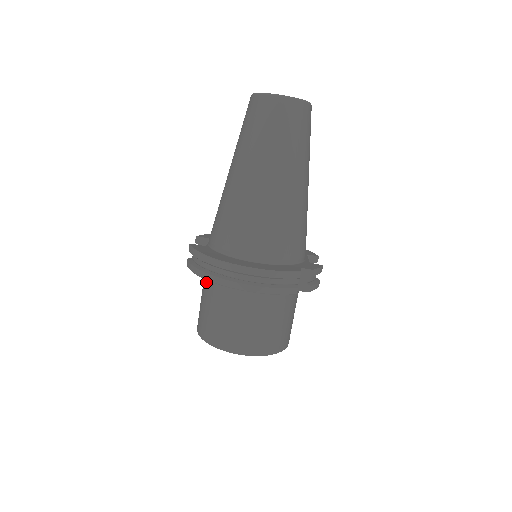
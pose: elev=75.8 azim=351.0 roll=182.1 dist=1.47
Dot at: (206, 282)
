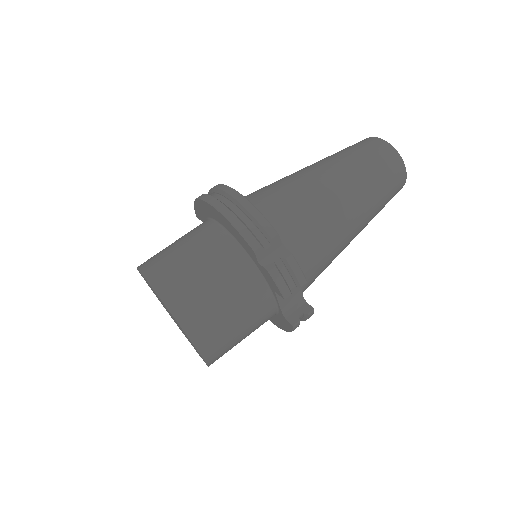
Dot at: occluded
